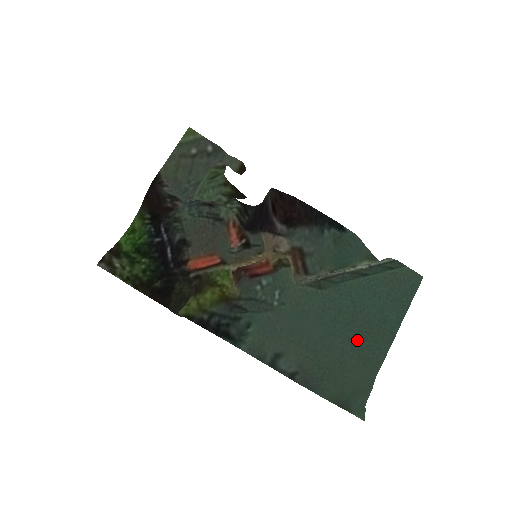
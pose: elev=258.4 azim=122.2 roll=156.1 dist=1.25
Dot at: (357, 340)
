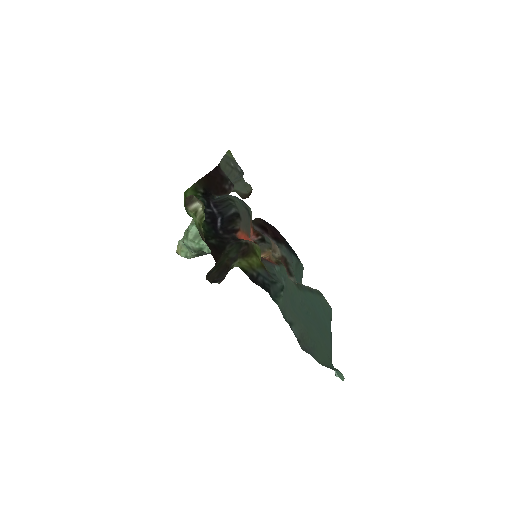
Dot at: (320, 331)
